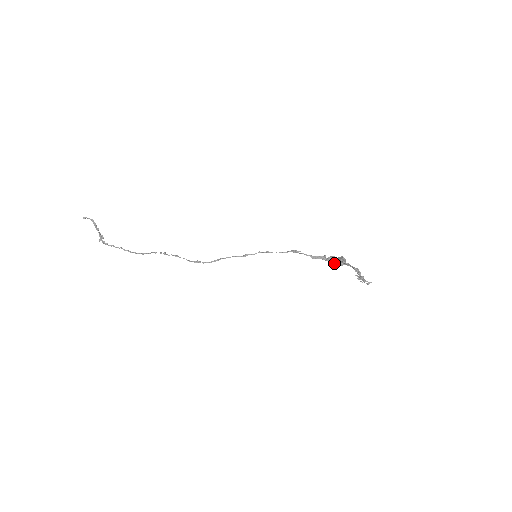
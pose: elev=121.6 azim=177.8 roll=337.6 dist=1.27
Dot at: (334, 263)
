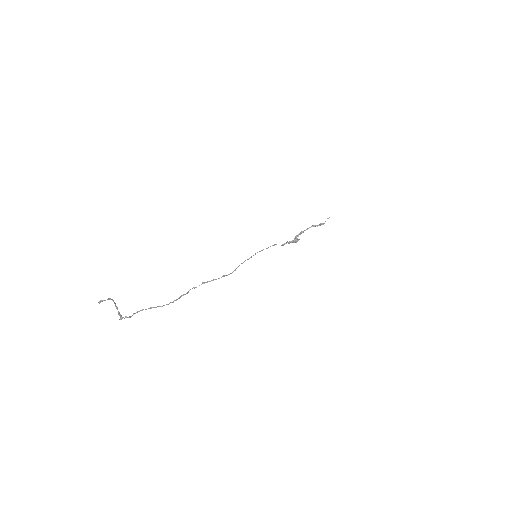
Dot at: (295, 240)
